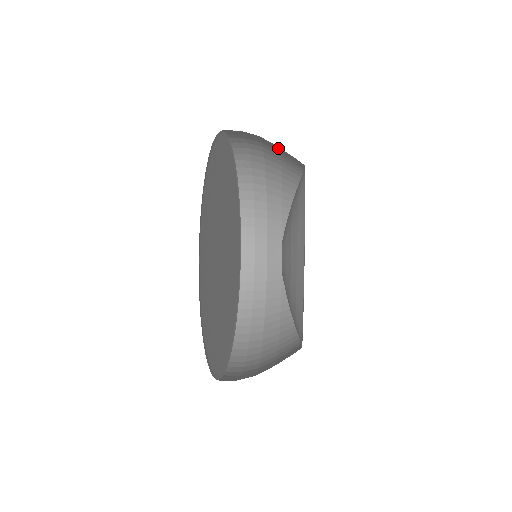
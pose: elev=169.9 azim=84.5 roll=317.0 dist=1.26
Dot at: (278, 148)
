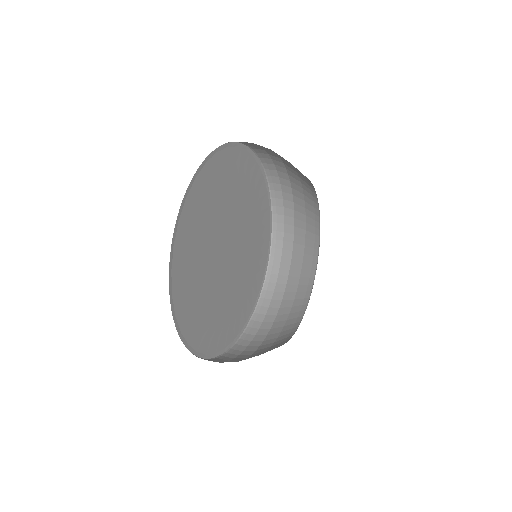
Dot at: occluded
